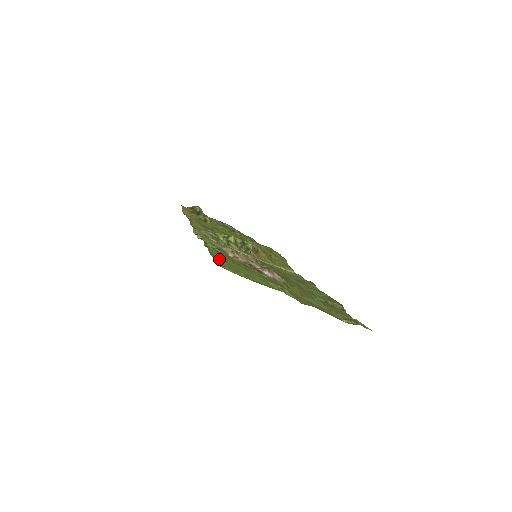
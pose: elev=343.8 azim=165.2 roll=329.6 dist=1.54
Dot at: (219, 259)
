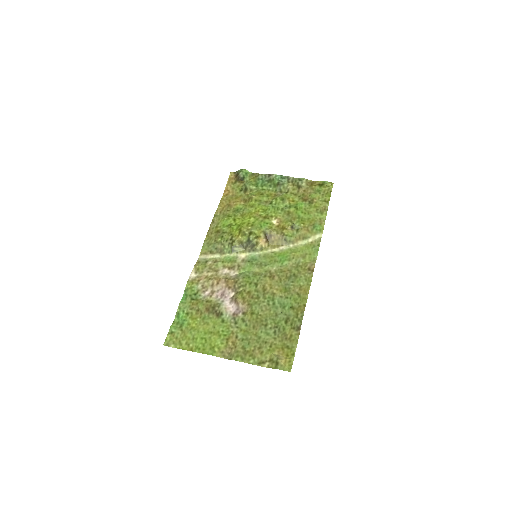
Dot at: (179, 322)
